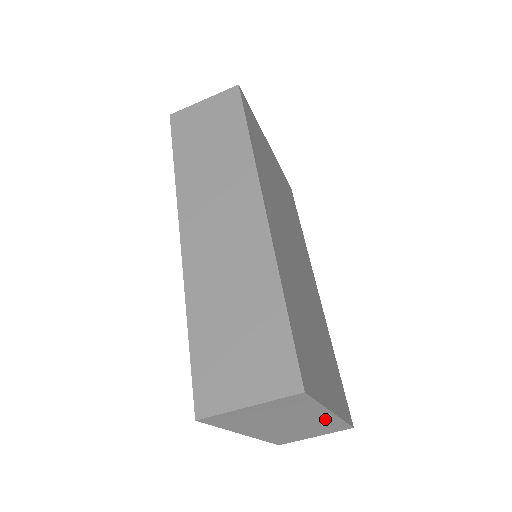
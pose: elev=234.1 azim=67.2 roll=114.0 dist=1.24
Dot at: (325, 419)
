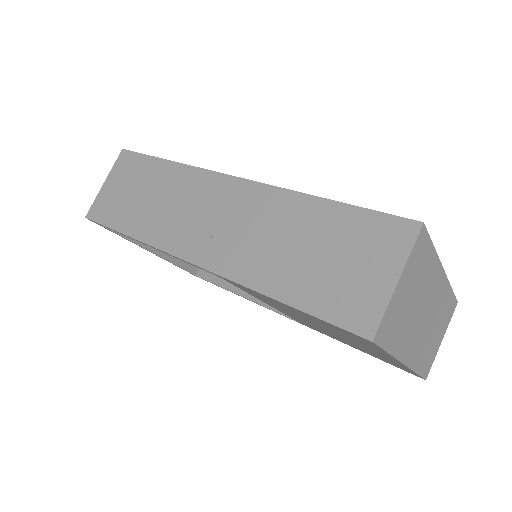
Dot at: (441, 289)
